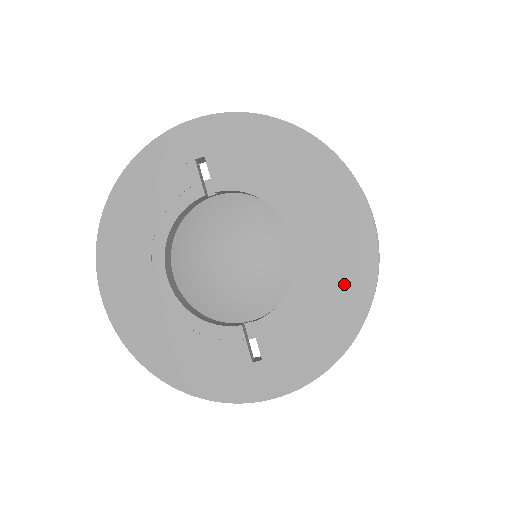
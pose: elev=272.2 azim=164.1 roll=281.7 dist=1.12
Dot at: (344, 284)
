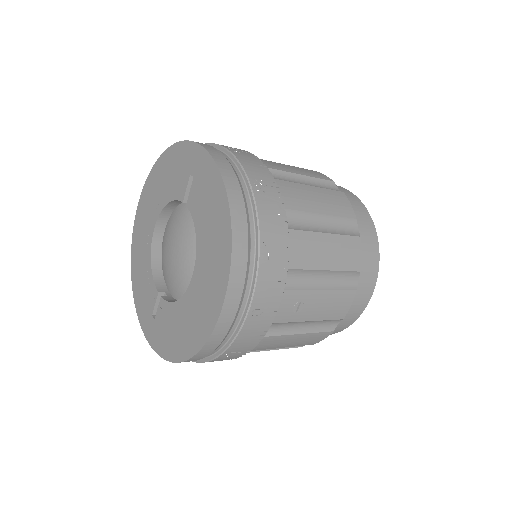
Dot at: (192, 330)
